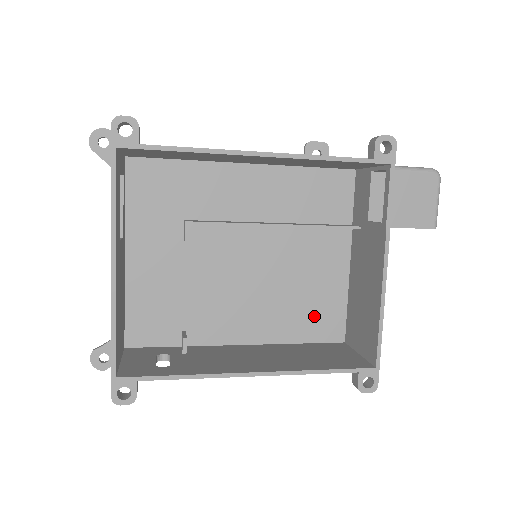
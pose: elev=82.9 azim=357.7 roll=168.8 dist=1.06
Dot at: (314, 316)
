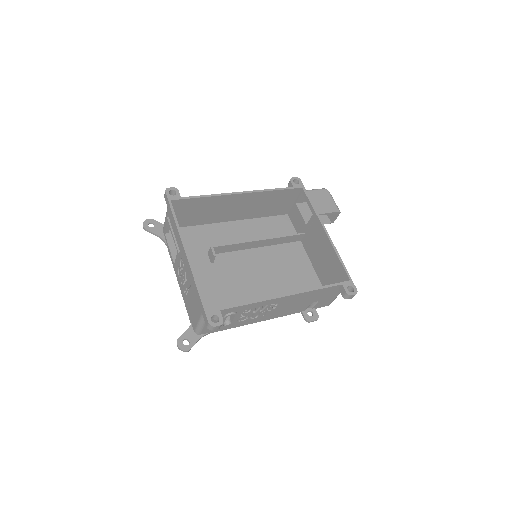
Dot at: occluded
